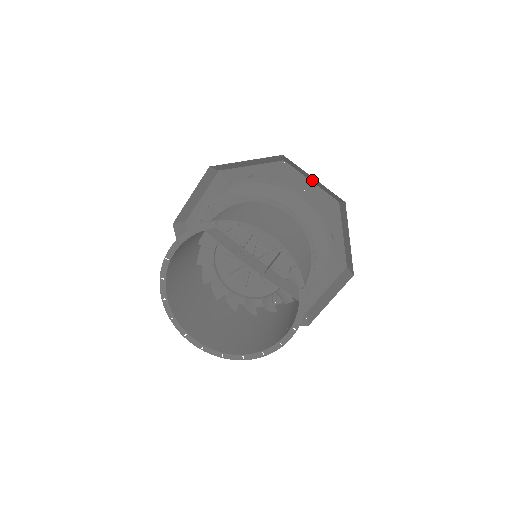
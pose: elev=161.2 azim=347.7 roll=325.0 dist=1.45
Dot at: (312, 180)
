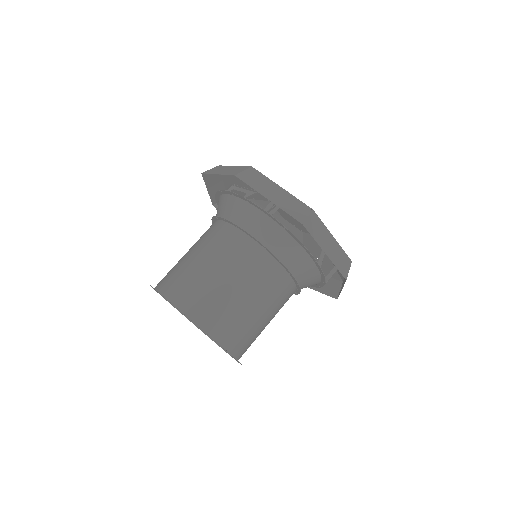
Dot at: (331, 241)
